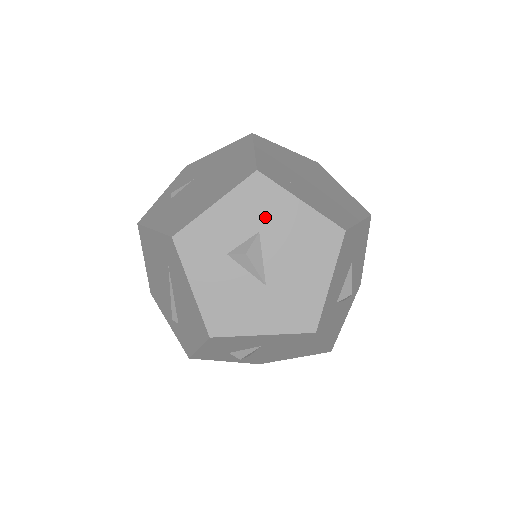
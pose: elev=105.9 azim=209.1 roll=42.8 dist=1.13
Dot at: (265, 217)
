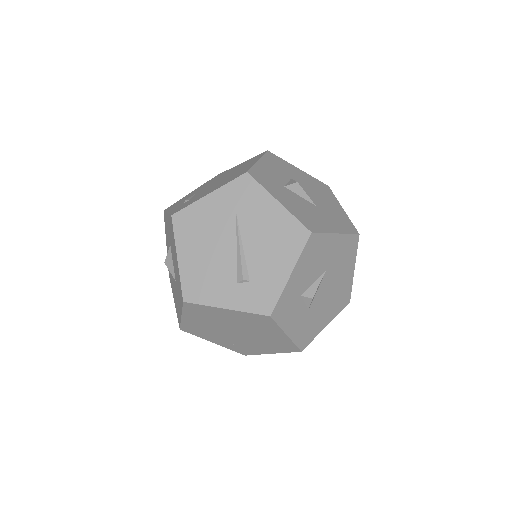
Dot at: (288, 172)
